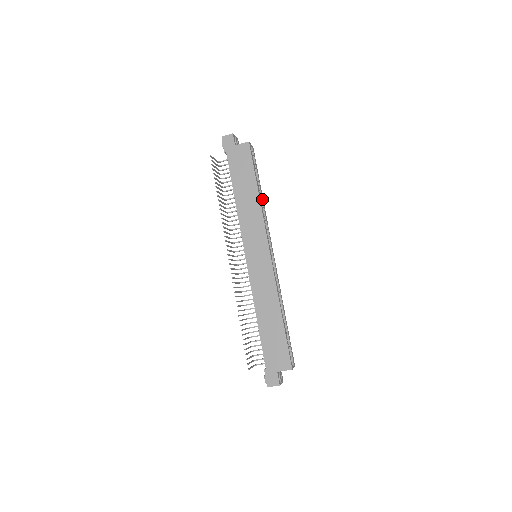
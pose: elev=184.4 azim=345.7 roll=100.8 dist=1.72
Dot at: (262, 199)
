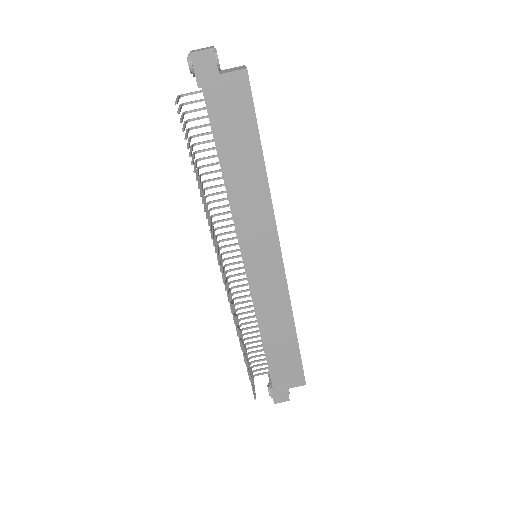
Dot at: occluded
